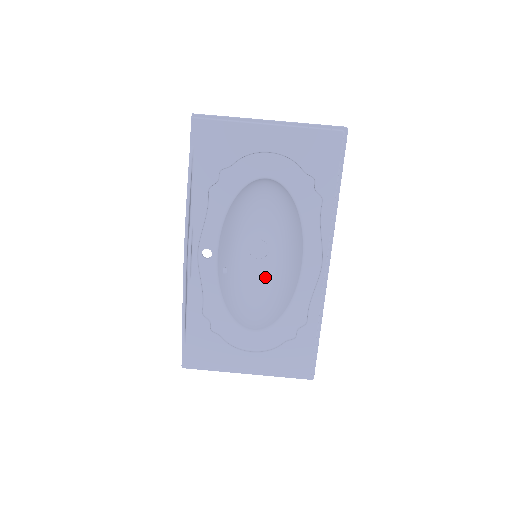
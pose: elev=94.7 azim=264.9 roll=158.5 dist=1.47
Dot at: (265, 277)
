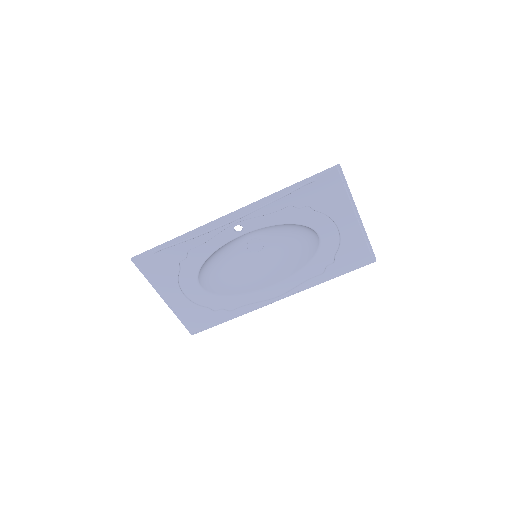
Dot at: (238, 261)
